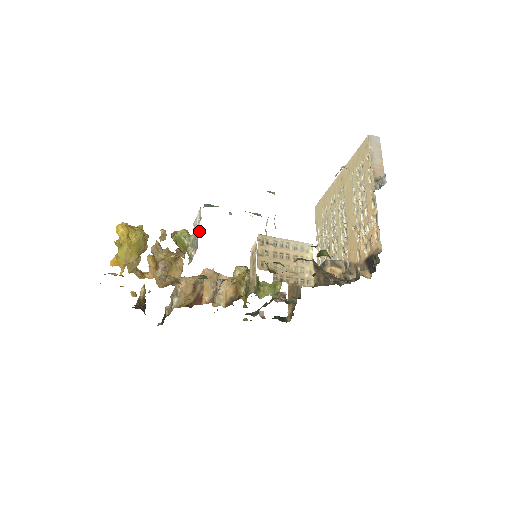
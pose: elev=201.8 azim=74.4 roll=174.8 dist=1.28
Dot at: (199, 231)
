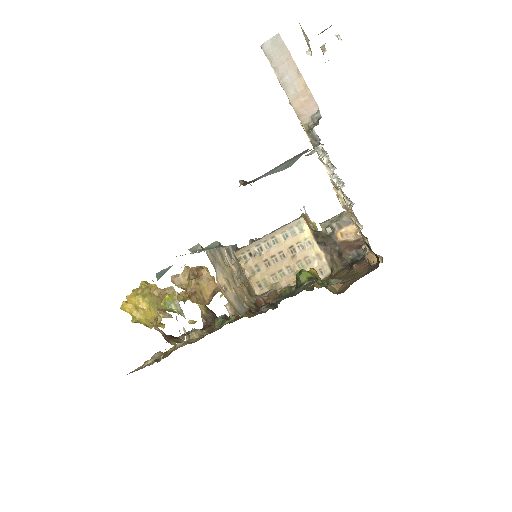
Dot at: occluded
